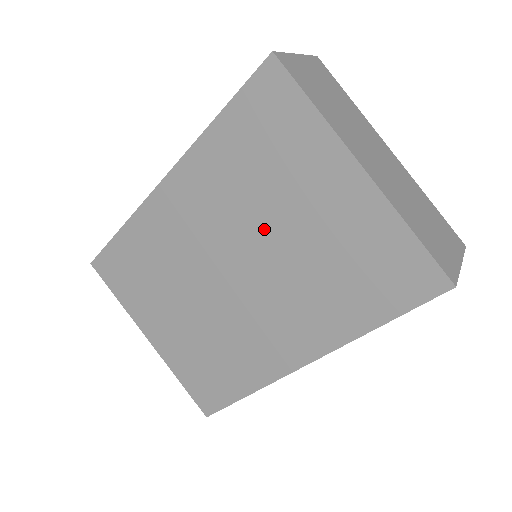
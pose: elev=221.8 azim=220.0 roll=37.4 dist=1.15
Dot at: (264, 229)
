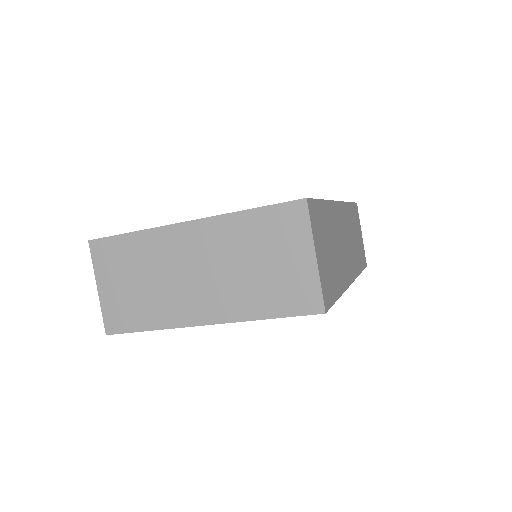
Dot at: occluded
